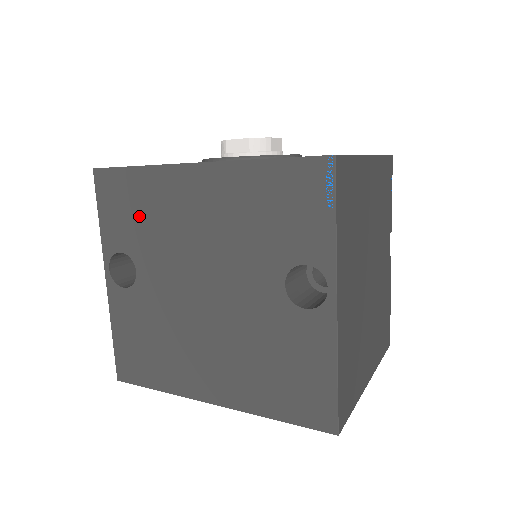
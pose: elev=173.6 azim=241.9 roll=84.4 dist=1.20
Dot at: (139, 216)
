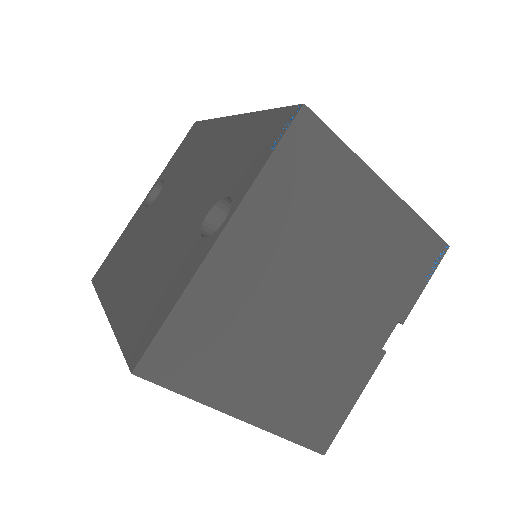
Dot at: (188, 154)
